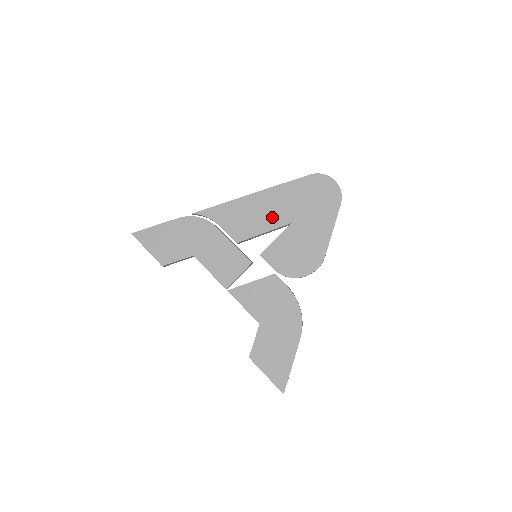
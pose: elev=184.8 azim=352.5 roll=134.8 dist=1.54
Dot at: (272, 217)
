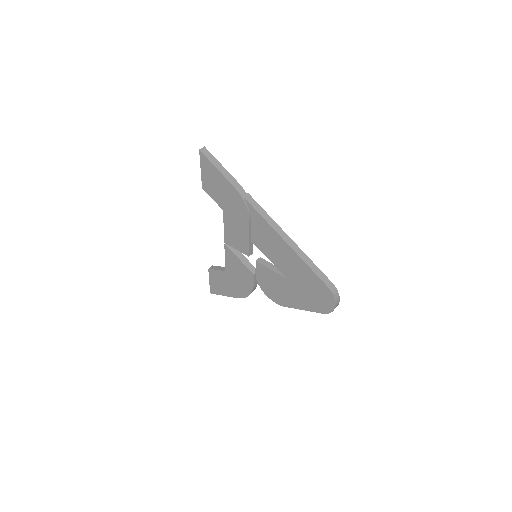
Dot at: (282, 264)
